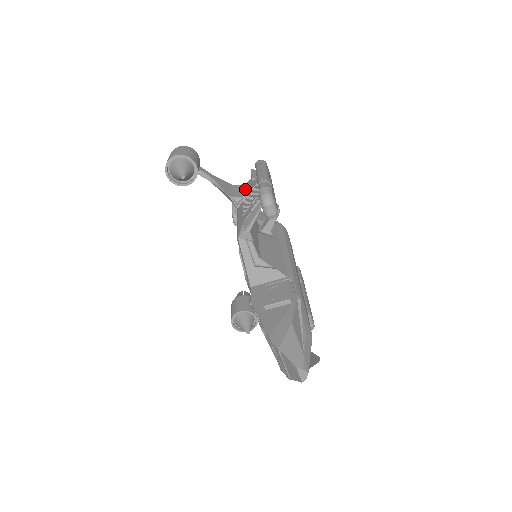
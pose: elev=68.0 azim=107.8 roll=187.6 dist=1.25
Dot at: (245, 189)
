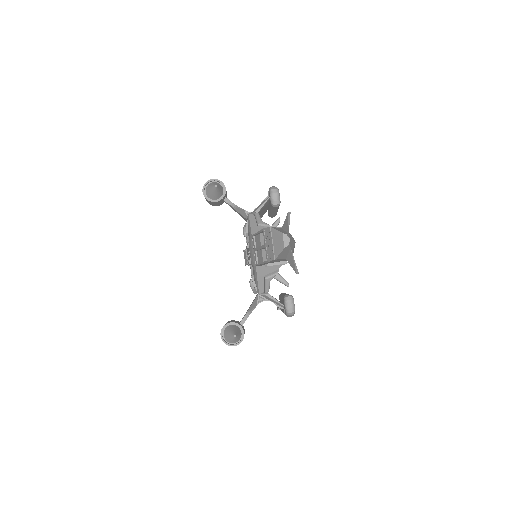
Dot at: occluded
